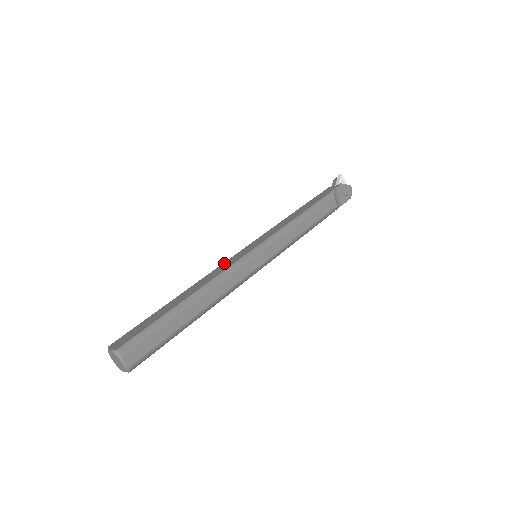
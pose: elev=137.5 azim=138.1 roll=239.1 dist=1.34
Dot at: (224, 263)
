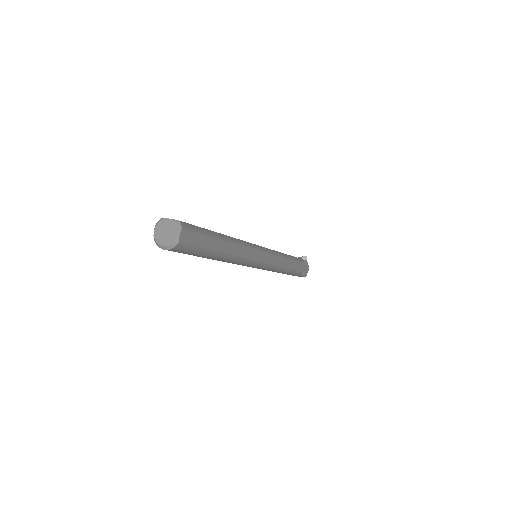
Dot at: occluded
